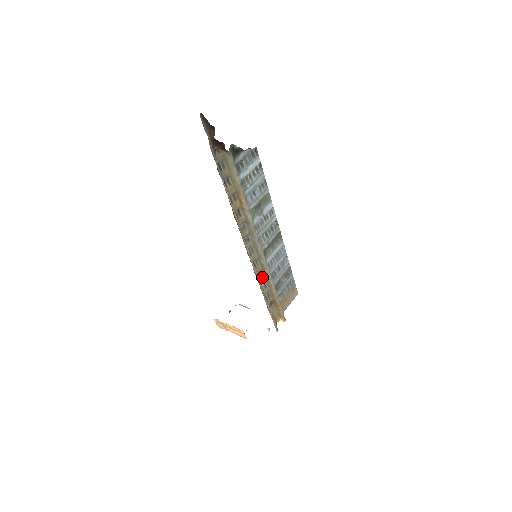
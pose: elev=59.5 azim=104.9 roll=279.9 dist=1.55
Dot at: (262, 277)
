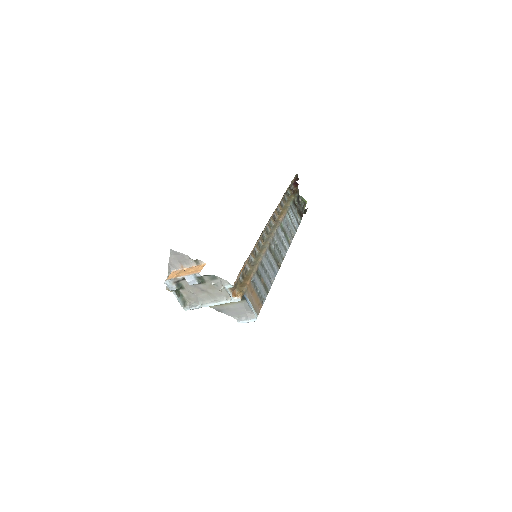
Dot at: (255, 256)
